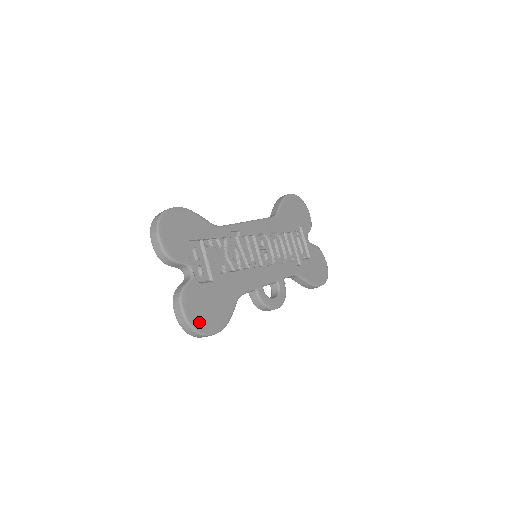
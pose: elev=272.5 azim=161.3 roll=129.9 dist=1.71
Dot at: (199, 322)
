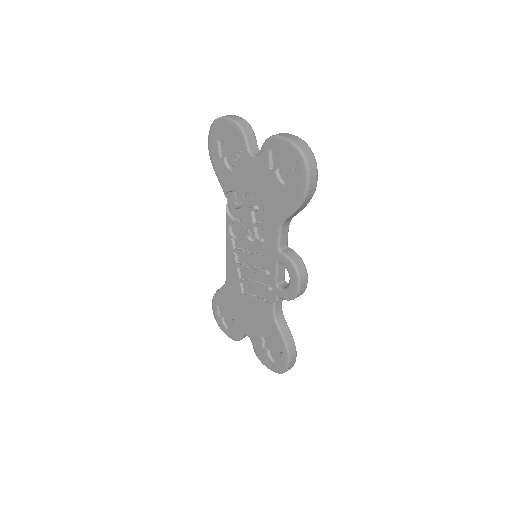
Dot at: occluded
